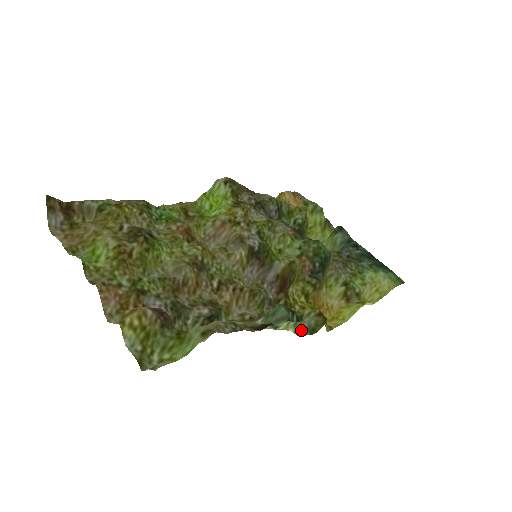
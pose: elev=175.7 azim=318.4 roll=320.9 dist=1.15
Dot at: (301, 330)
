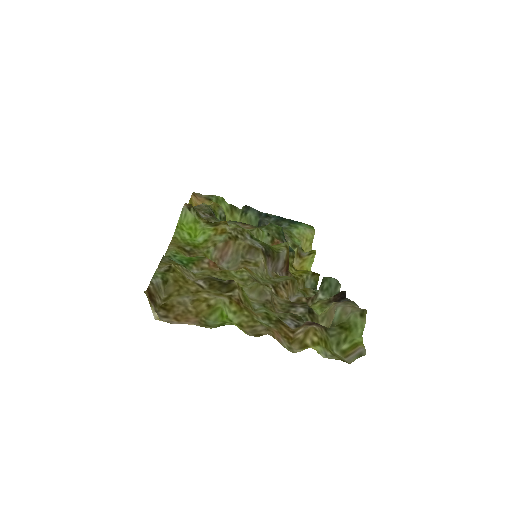
Dot at: occluded
